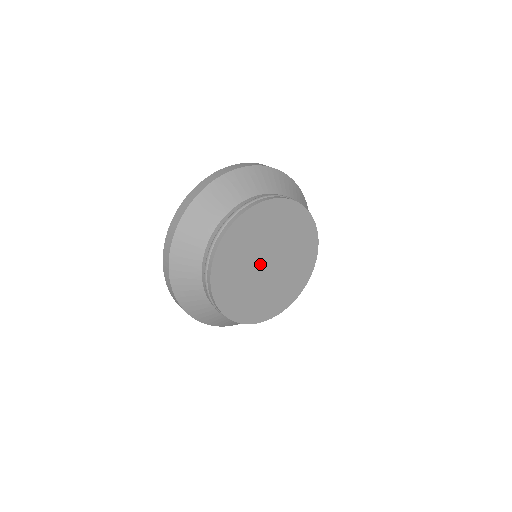
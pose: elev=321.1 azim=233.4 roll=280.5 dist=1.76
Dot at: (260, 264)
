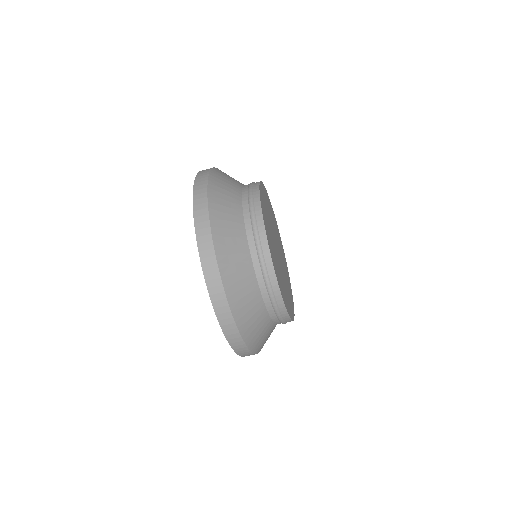
Dot at: (276, 248)
